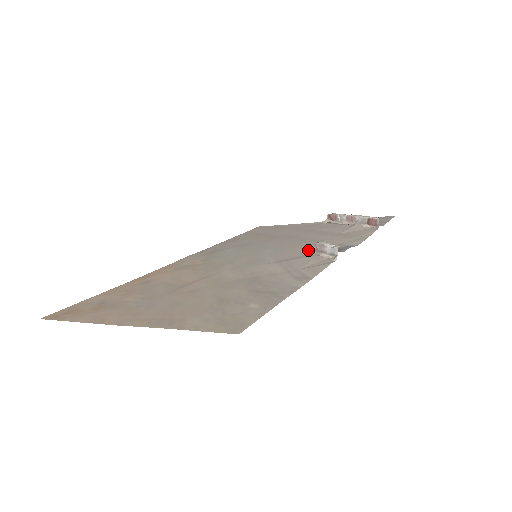
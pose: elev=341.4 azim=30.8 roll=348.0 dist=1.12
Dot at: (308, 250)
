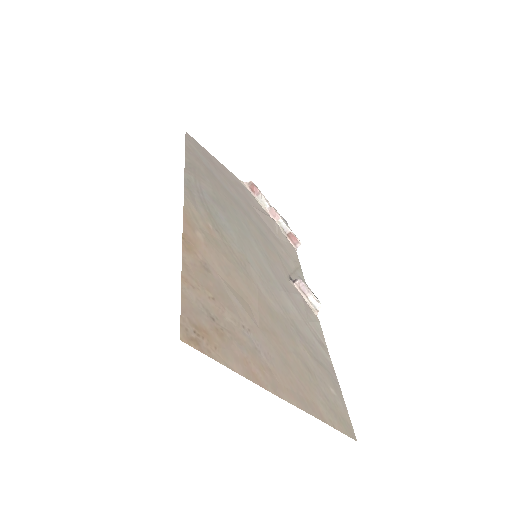
Dot at: (284, 271)
